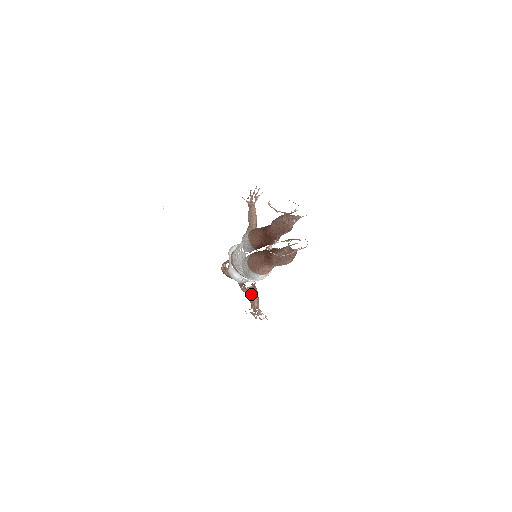
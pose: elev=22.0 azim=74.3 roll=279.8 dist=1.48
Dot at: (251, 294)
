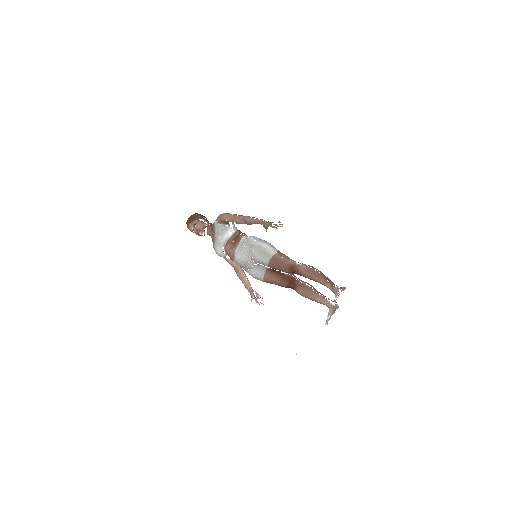
Dot at: (238, 270)
